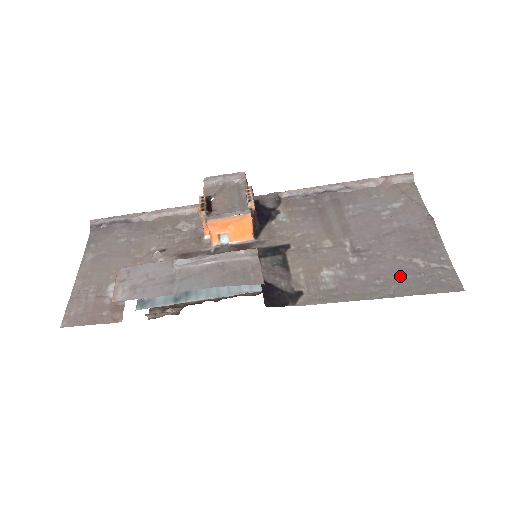
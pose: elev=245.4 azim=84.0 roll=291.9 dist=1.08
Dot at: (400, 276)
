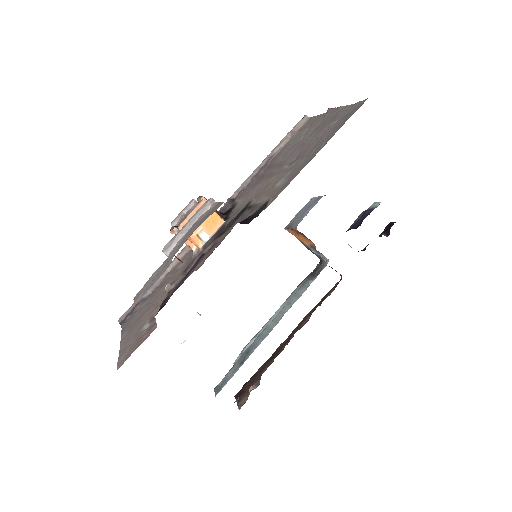
Dot at: (325, 137)
